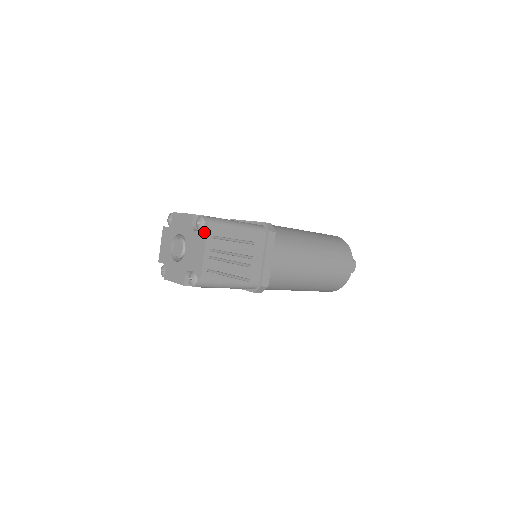
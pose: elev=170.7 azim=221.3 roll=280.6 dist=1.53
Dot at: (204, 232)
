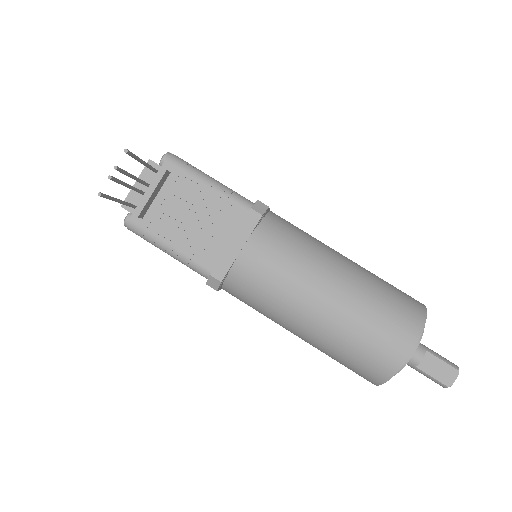
Dot at: (150, 162)
